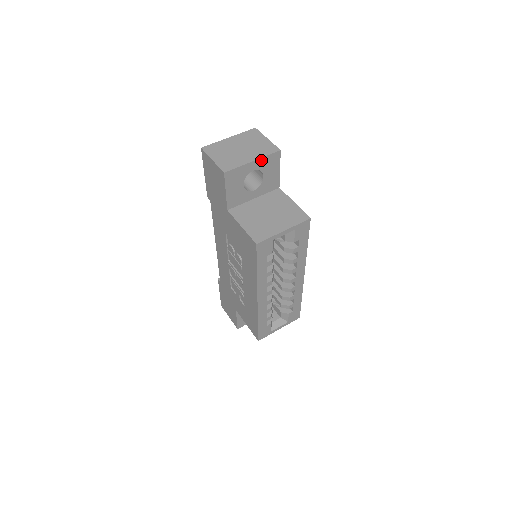
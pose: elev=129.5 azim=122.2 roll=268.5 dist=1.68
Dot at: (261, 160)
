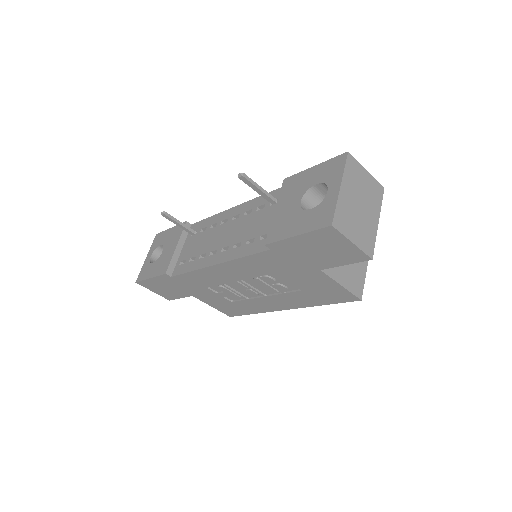
Dot at: (377, 213)
